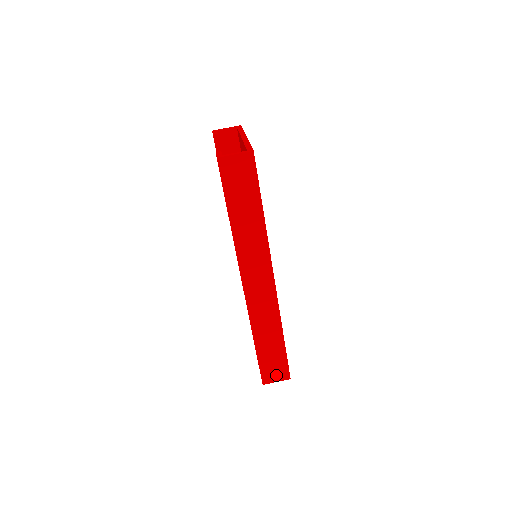
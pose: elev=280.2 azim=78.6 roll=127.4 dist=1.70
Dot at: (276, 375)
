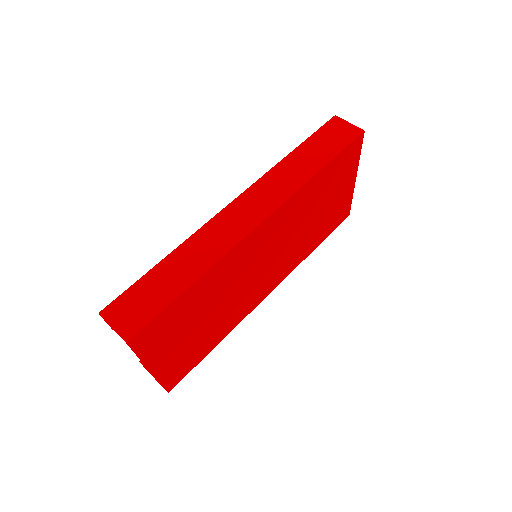
Dot at: (125, 318)
